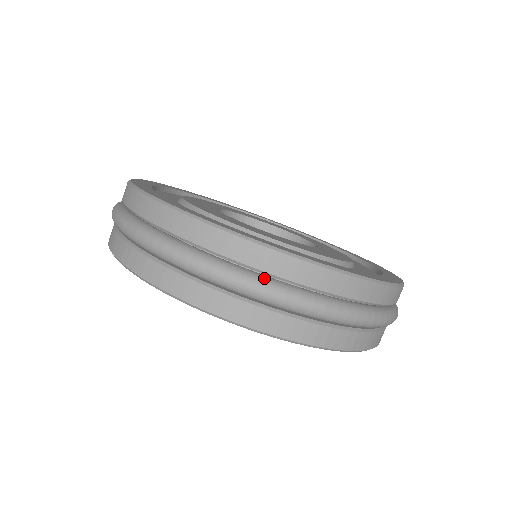
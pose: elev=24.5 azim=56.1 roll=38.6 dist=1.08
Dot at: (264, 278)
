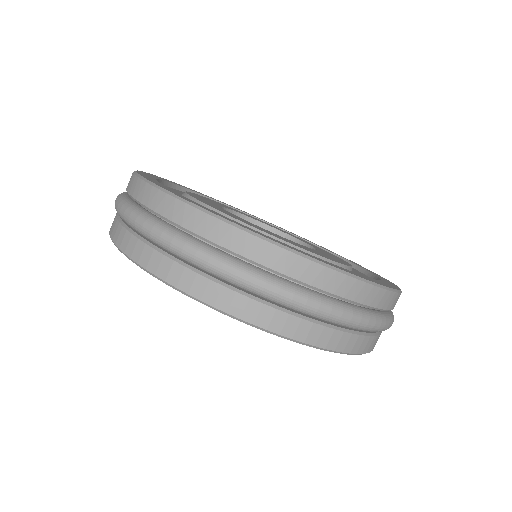
Dot at: (363, 310)
